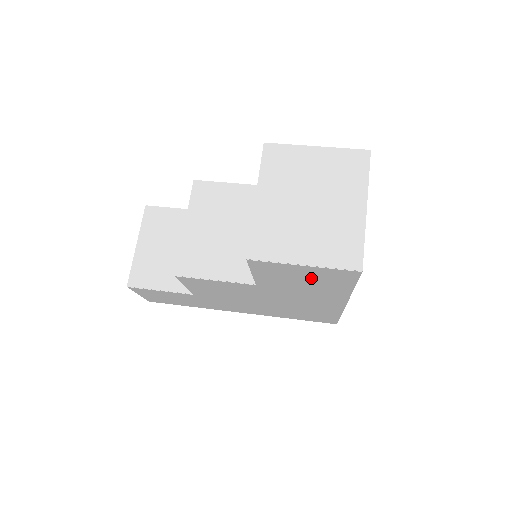
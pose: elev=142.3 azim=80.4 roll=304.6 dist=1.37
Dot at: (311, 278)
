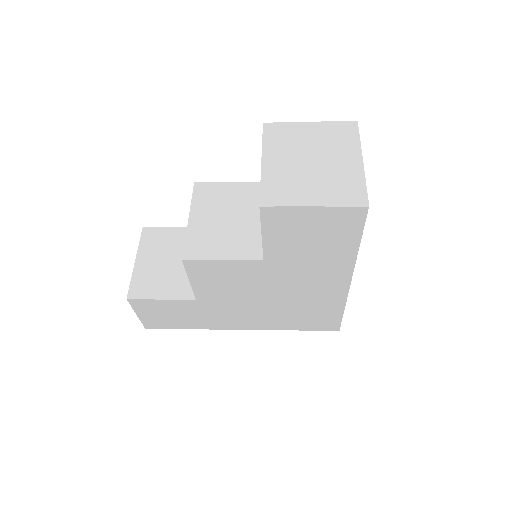
Dot at: (320, 232)
